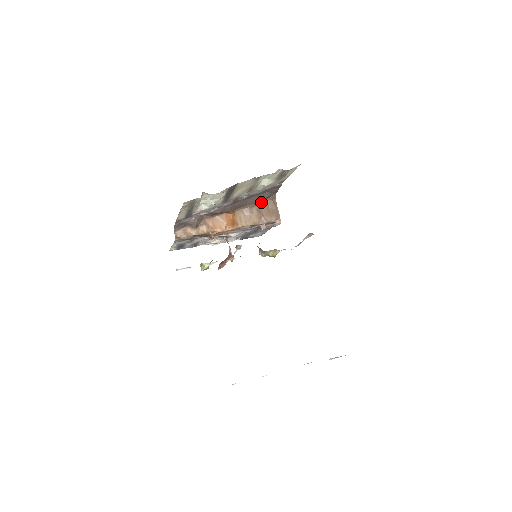
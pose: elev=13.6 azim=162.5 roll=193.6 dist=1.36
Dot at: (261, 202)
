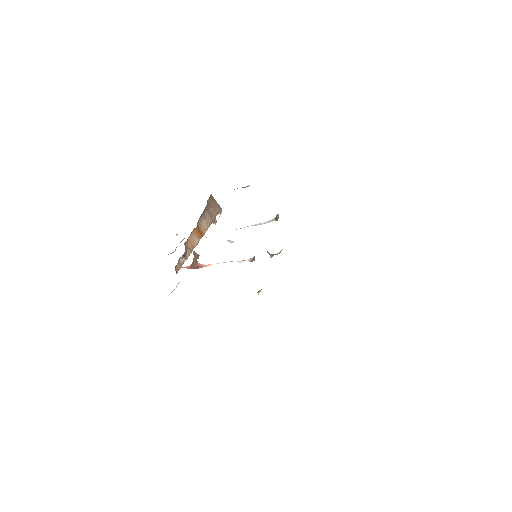
Dot at: (207, 204)
